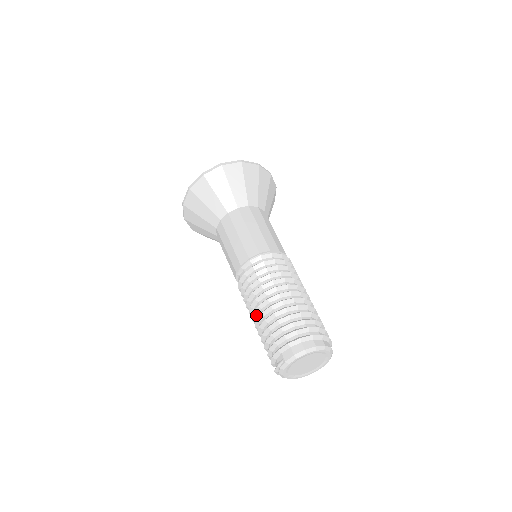
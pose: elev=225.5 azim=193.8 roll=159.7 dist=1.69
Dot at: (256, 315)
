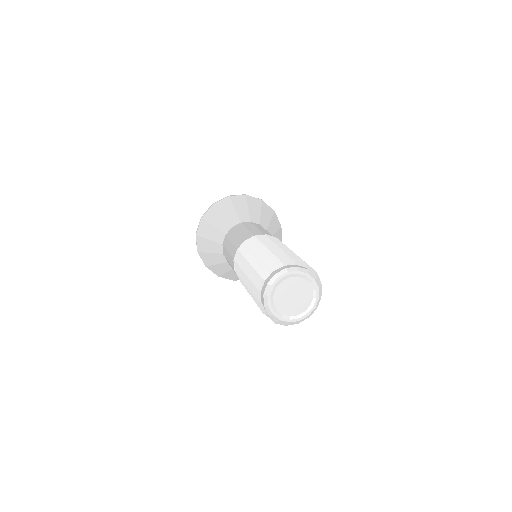
Dot at: occluded
